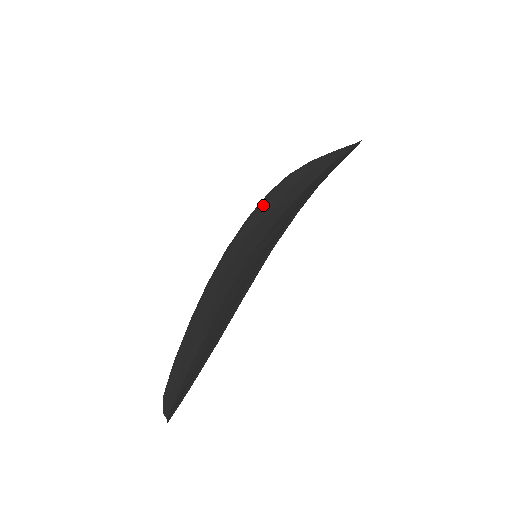
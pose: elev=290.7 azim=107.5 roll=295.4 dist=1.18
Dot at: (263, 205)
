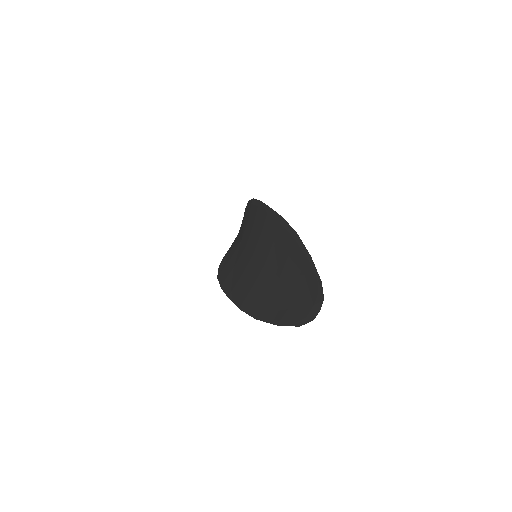
Dot at: (223, 275)
